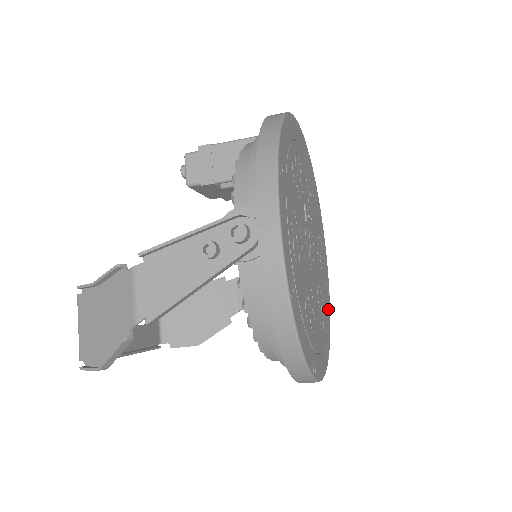
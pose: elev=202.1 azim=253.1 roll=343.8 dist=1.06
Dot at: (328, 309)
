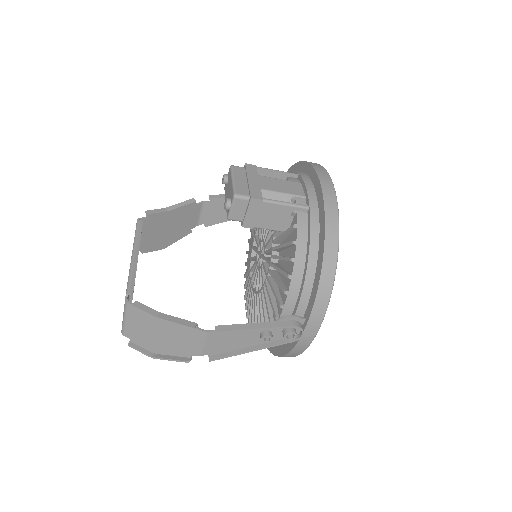
Dot at: occluded
